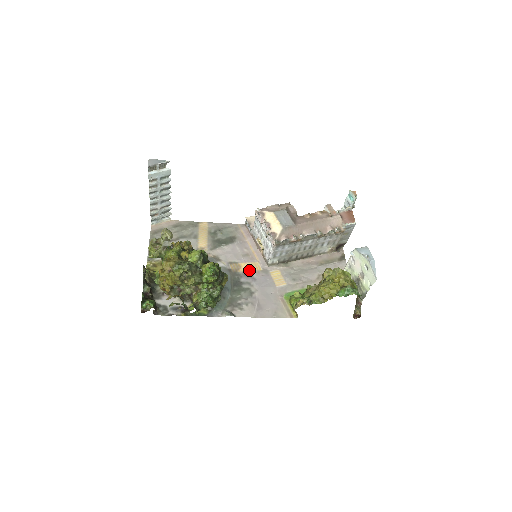
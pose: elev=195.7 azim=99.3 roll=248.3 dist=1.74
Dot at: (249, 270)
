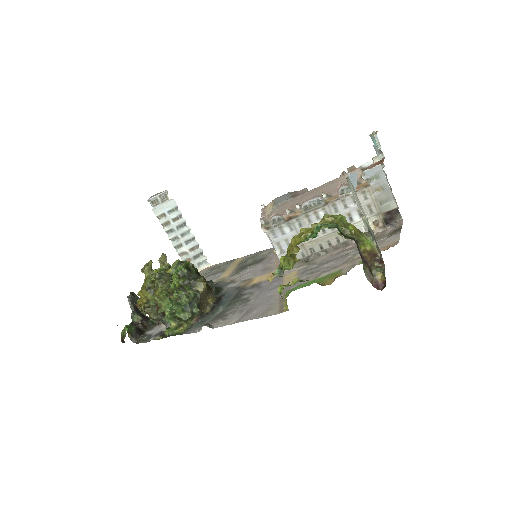
Dot at: (260, 281)
